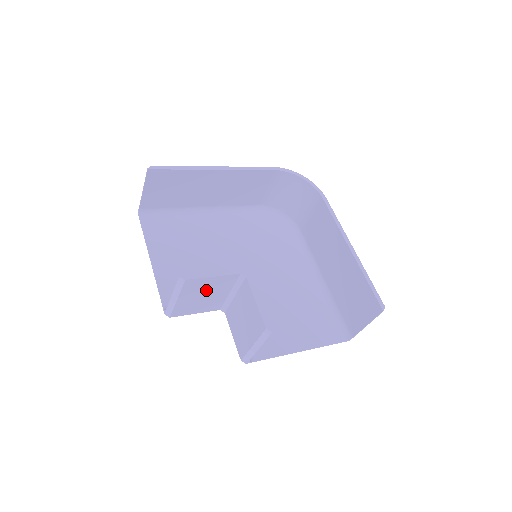
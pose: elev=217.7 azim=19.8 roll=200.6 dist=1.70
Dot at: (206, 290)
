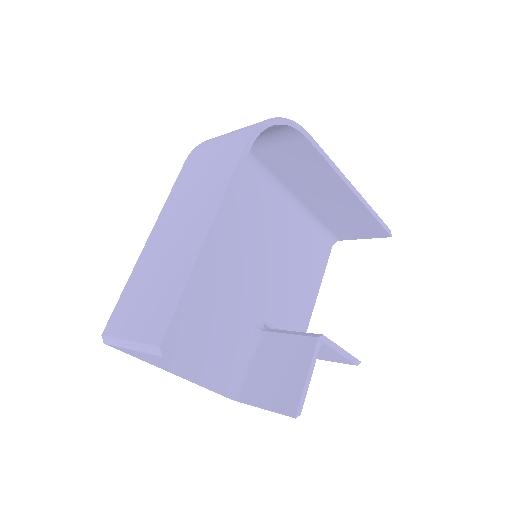
Dot at: occluded
